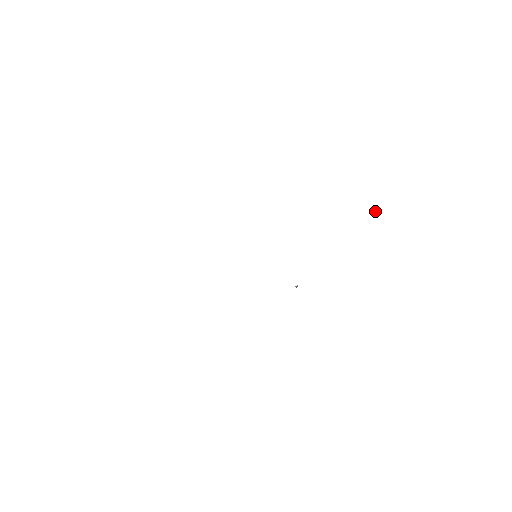
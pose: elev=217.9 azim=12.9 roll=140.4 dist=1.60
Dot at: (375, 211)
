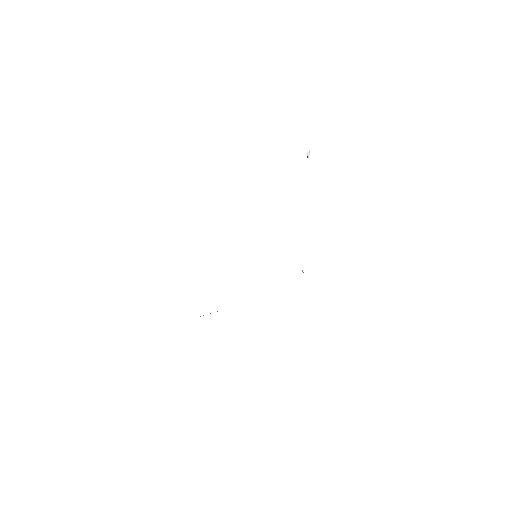
Dot at: (308, 154)
